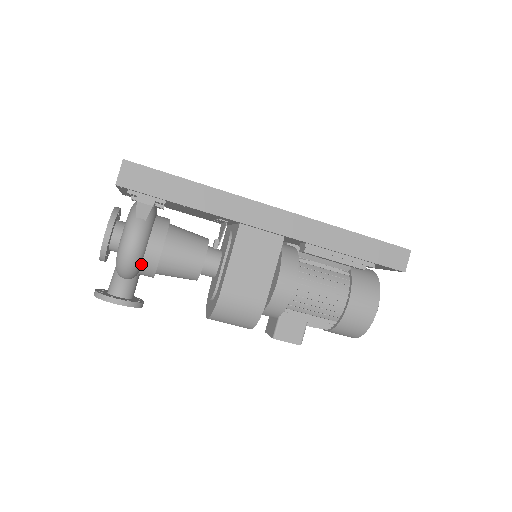
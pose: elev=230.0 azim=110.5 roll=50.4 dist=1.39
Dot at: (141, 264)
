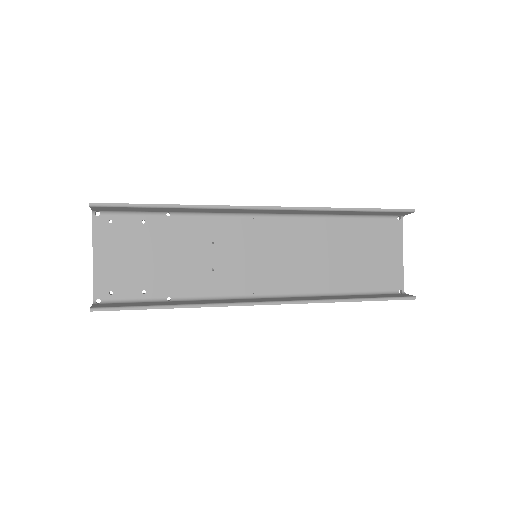
Dot at: occluded
